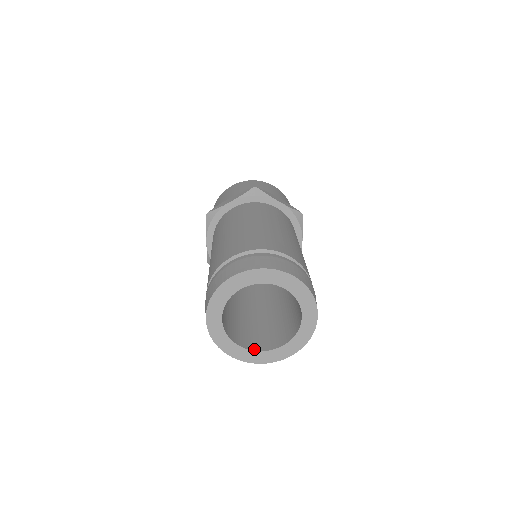
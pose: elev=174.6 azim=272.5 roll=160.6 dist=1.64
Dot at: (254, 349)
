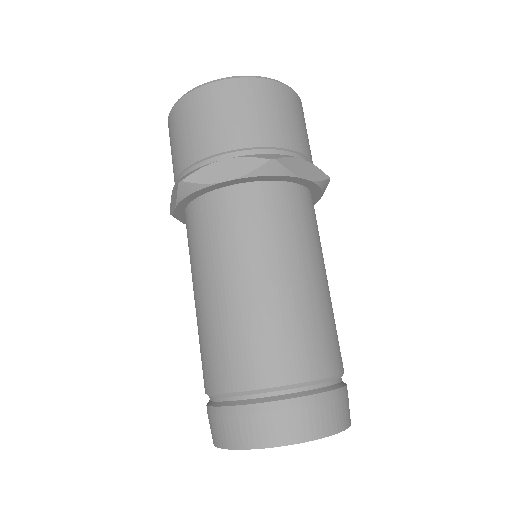
Dot at: occluded
